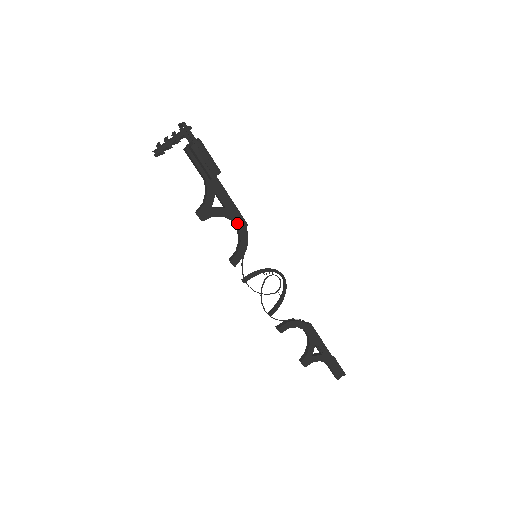
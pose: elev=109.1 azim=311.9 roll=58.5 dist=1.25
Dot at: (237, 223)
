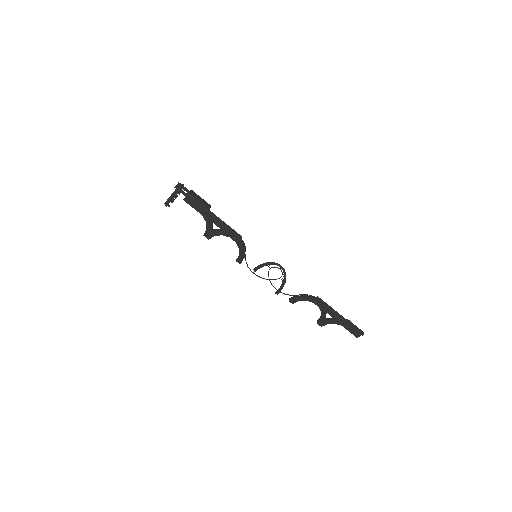
Dot at: (233, 238)
